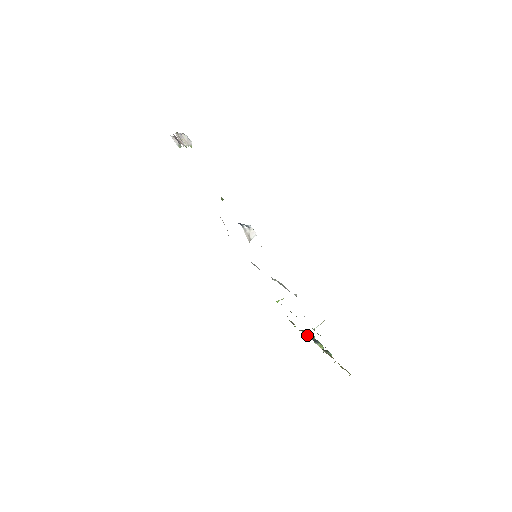
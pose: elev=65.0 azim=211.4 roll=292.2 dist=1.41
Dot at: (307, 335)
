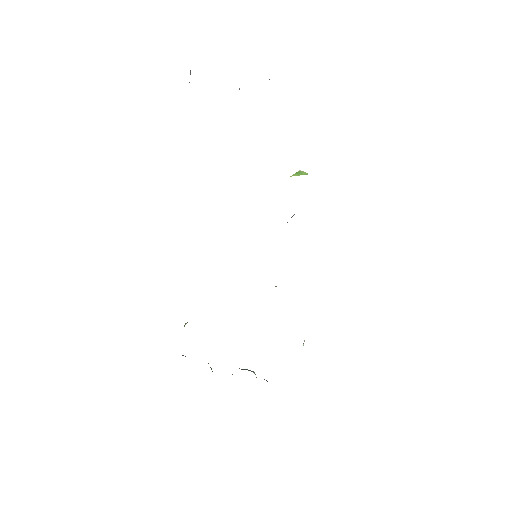
Dot at: occluded
